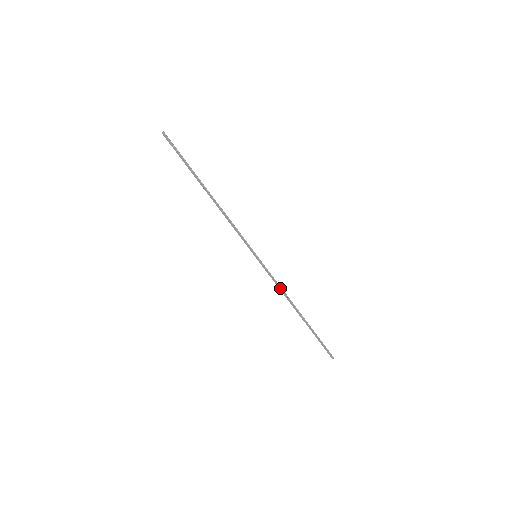
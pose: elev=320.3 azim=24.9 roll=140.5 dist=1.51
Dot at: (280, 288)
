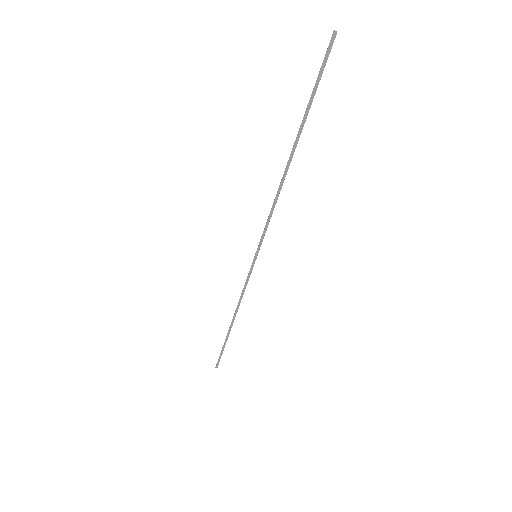
Dot at: occluded
